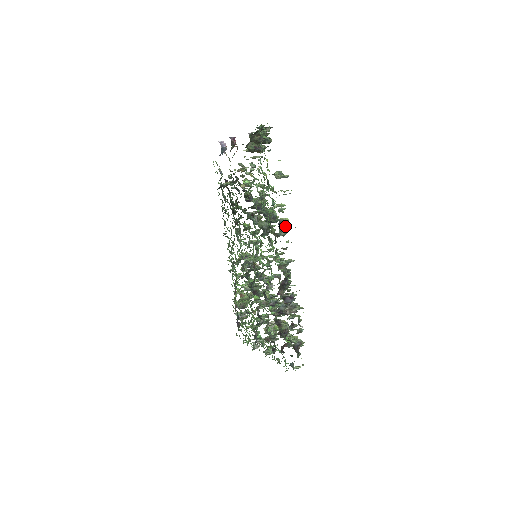
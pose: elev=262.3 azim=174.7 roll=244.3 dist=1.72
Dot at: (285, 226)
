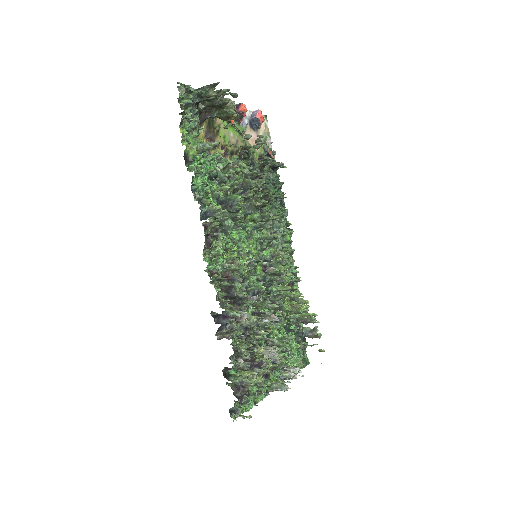
Dot at: (209, 217)
